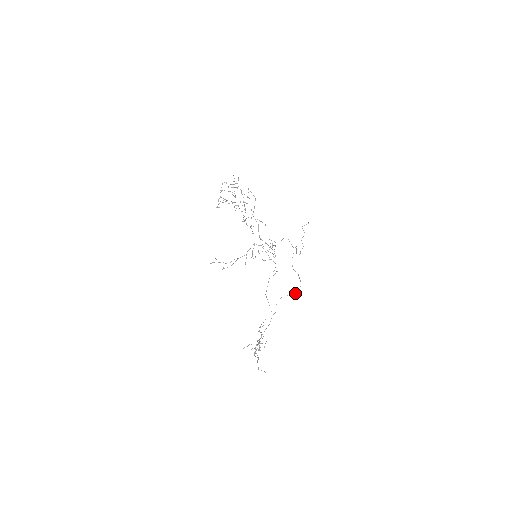
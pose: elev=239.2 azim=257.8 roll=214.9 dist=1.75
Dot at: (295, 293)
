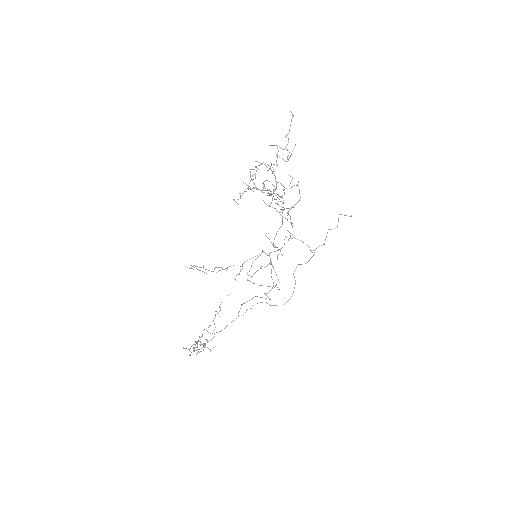
Dot at: occluded
